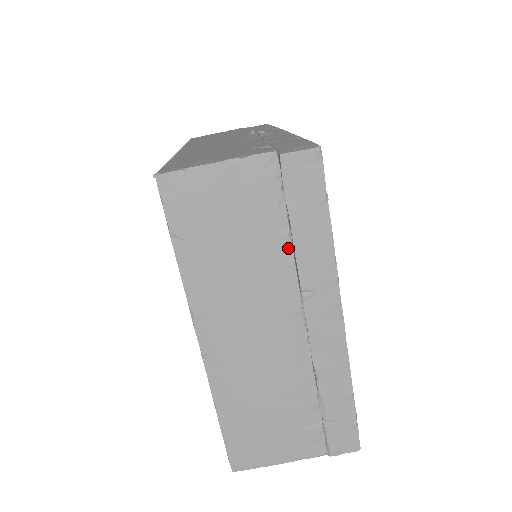
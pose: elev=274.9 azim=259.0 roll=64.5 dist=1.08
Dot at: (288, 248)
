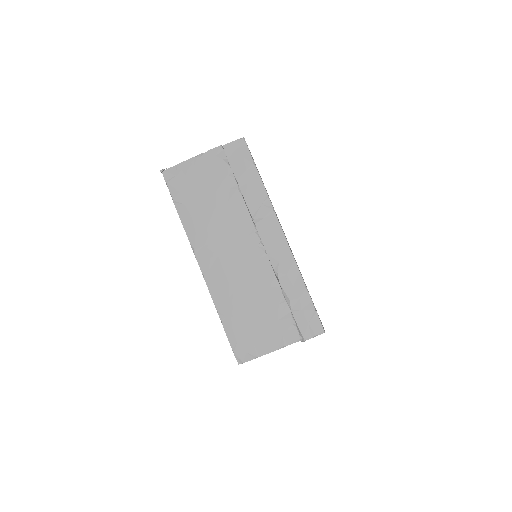
Dot at: (239, 196)
